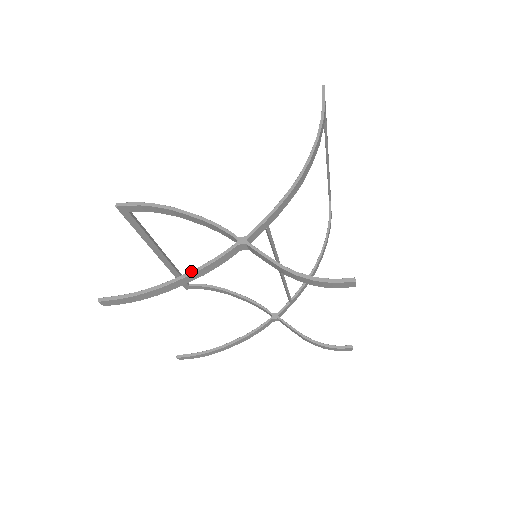
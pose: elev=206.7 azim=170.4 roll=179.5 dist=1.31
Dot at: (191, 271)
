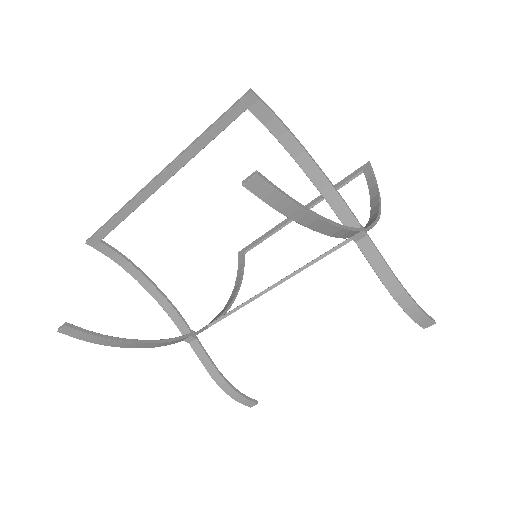
Dot at: (337, 223)
